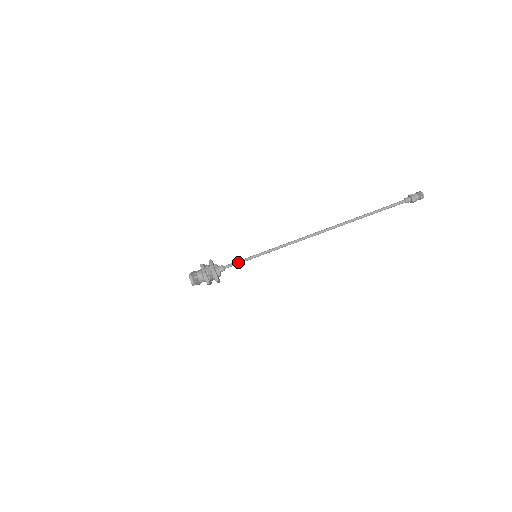
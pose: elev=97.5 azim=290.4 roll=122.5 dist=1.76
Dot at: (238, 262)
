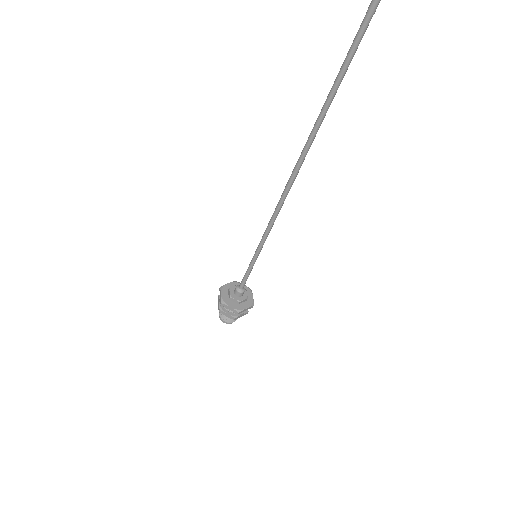
Dot at: (245, 275)
